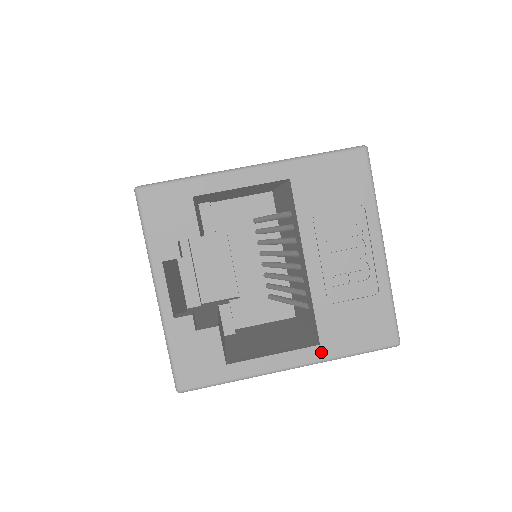
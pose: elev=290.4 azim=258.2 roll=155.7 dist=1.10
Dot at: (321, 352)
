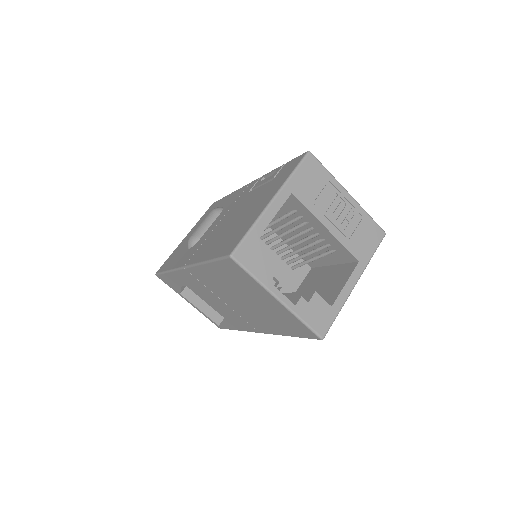
Dot at: (362, 265)
